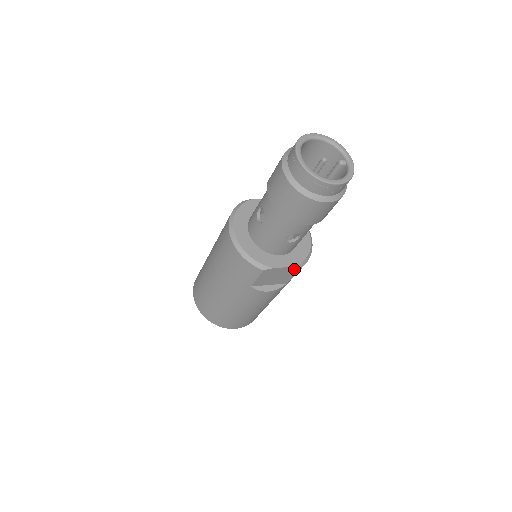
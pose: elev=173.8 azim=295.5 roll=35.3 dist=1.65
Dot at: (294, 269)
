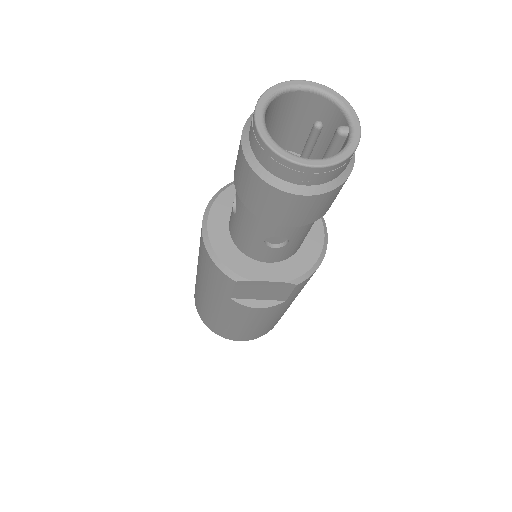
Dot at: (286, 285)
